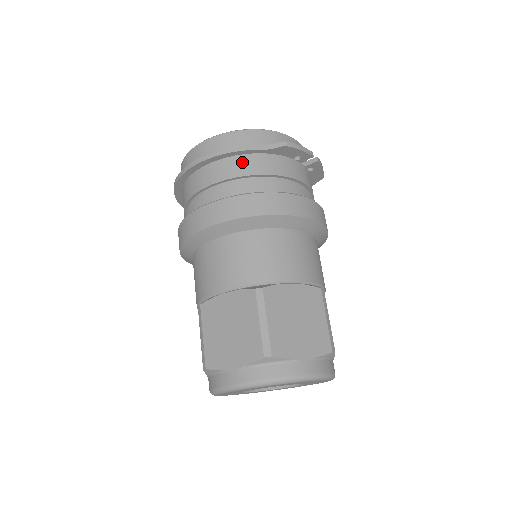
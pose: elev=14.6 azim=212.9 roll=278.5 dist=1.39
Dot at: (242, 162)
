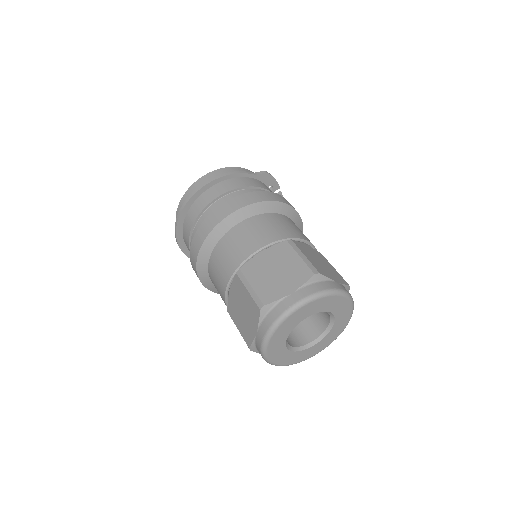
Dot at: (242, 180)
